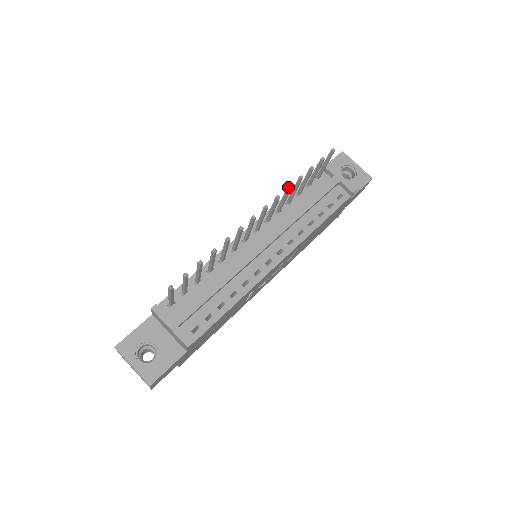
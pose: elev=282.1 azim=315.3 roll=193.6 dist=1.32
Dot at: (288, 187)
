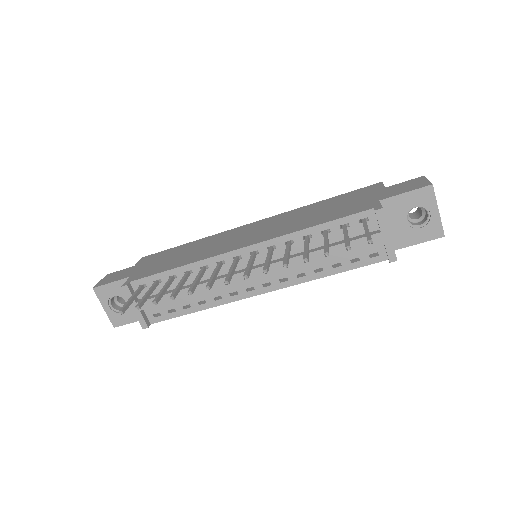
Dot at: (283, 266)
